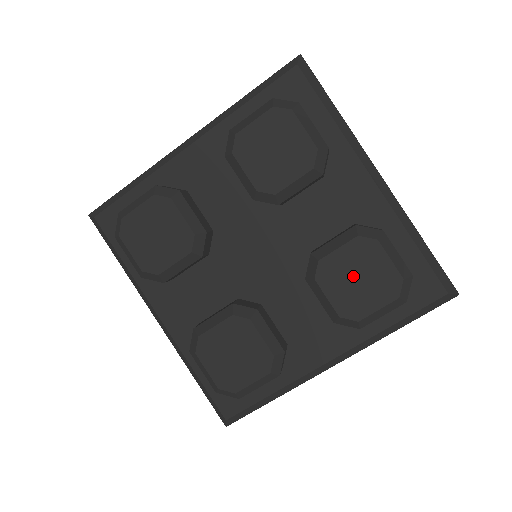
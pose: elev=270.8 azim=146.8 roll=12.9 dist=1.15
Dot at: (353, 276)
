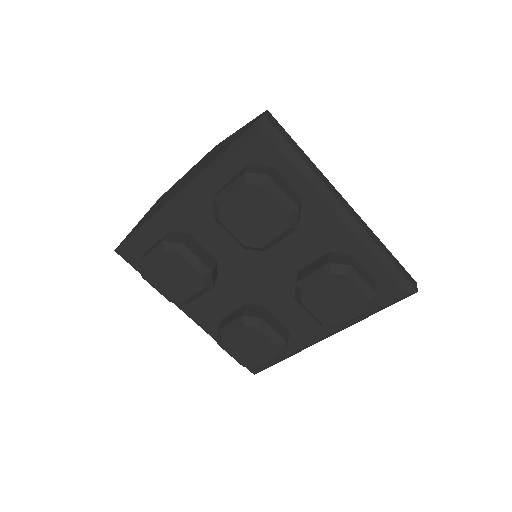
Dot at: (330, 299)
